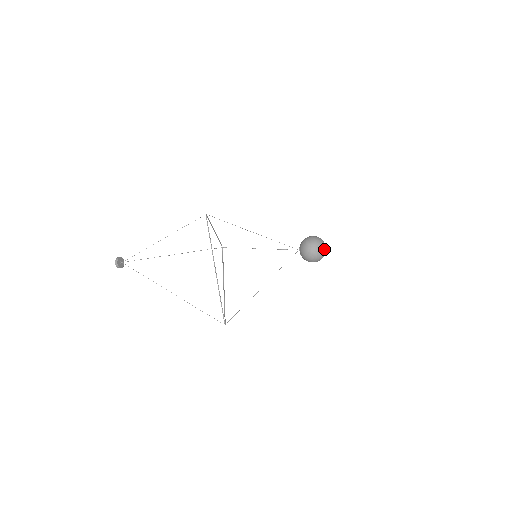
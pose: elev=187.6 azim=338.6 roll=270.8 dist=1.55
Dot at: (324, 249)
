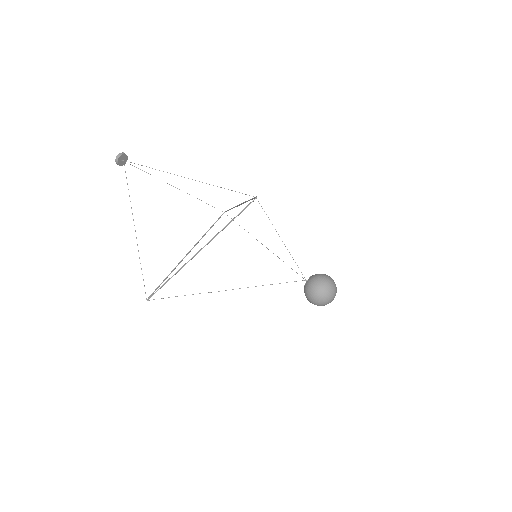
Dot at: (334, 296)
